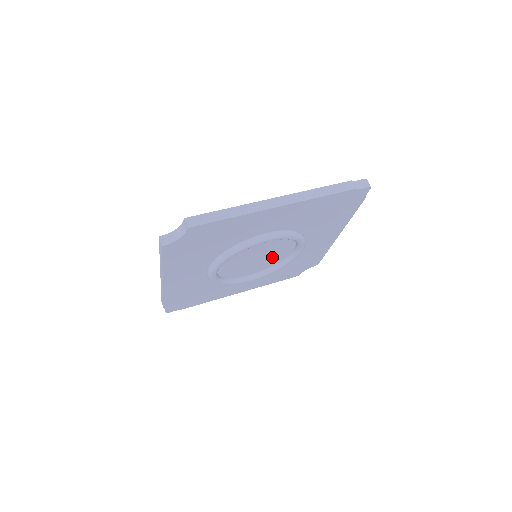
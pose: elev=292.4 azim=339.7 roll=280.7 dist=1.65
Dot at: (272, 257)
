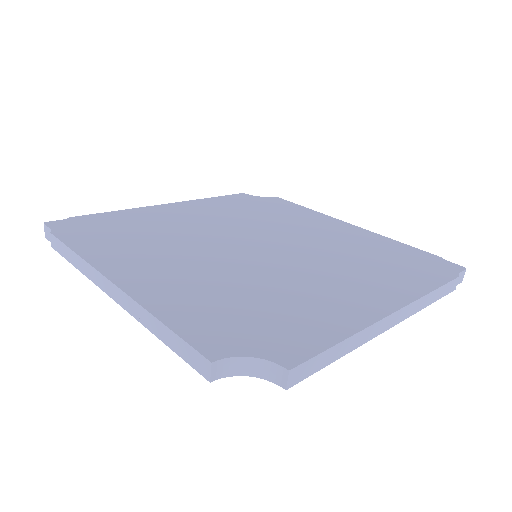
Dot at: occluded
